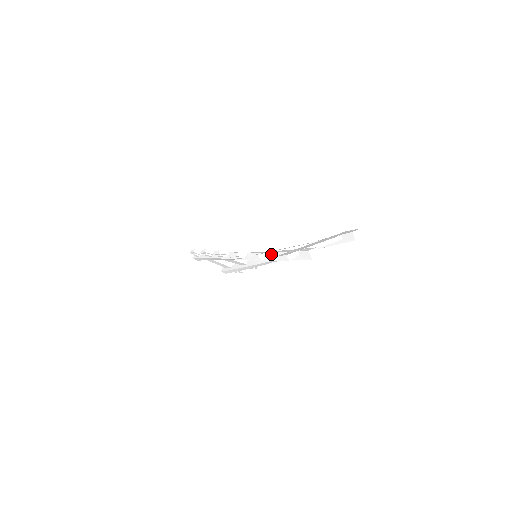
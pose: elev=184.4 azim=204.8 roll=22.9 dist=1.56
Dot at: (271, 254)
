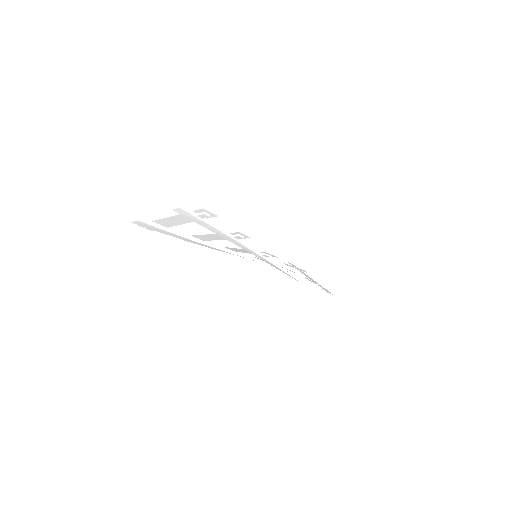
Dot at: occluded
